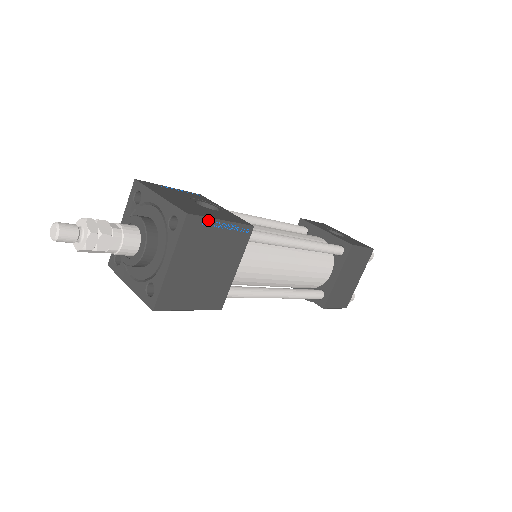
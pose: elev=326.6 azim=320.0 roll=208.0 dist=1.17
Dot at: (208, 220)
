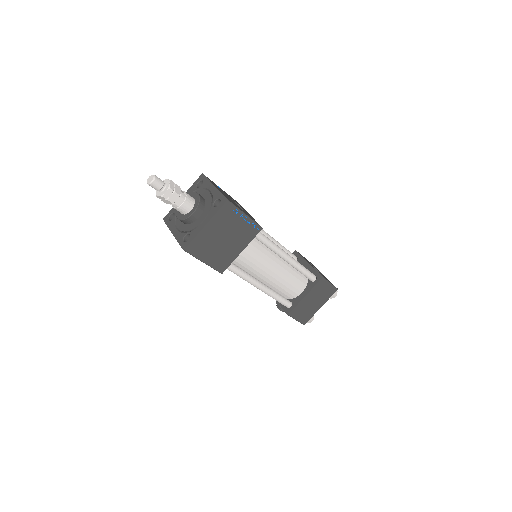
Dot at: (238, 210)
